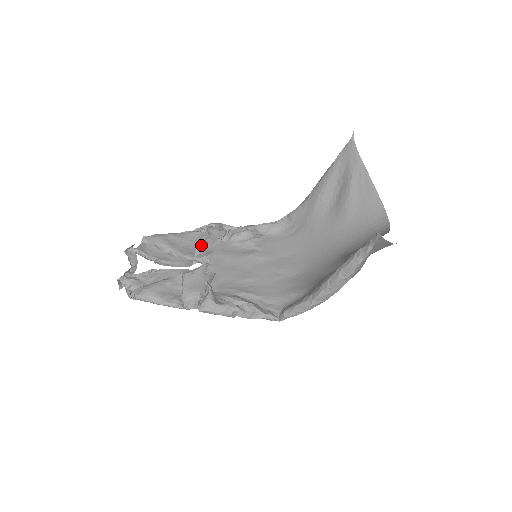
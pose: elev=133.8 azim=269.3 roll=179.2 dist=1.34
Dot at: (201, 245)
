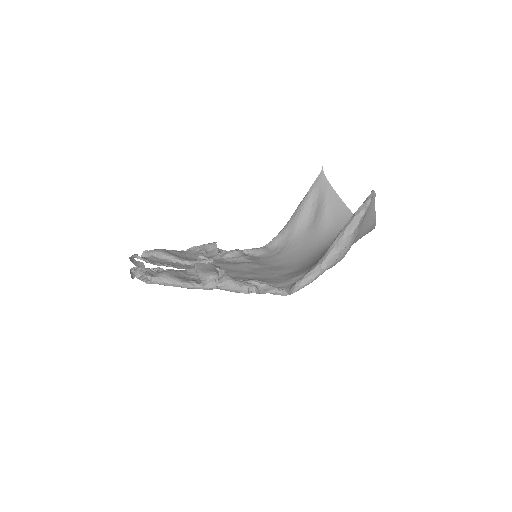
Dot at: (202, 253)
